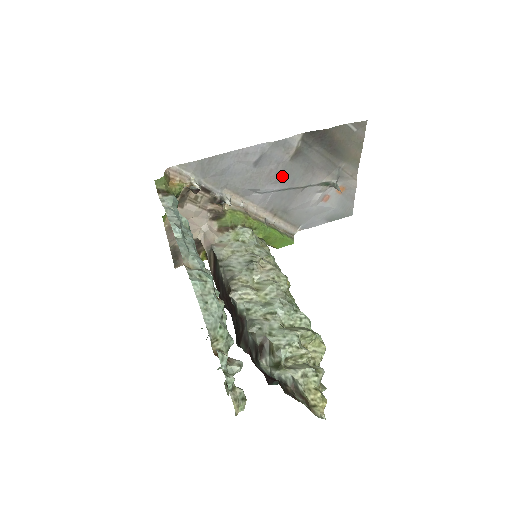
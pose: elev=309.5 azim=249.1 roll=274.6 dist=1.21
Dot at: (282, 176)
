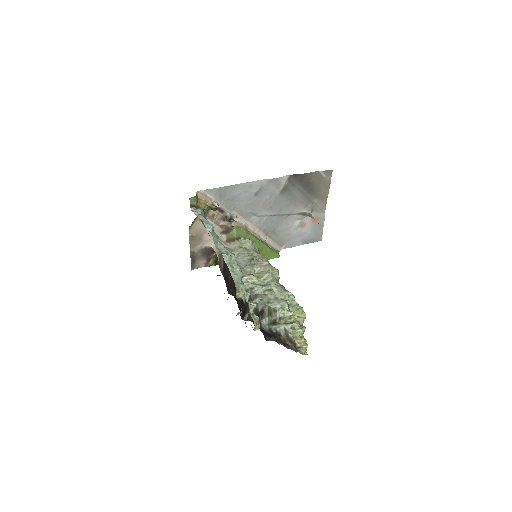
Dot at: (273, 205)
